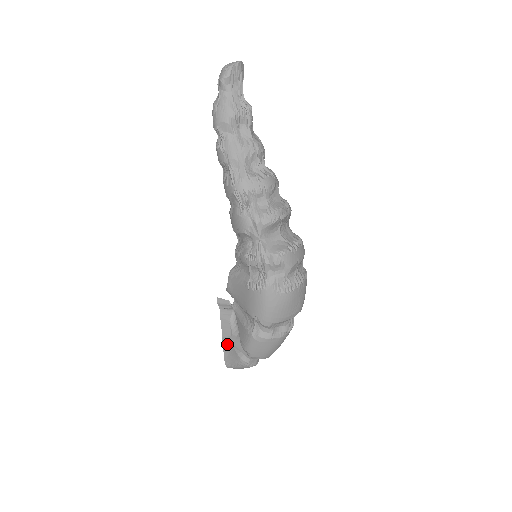
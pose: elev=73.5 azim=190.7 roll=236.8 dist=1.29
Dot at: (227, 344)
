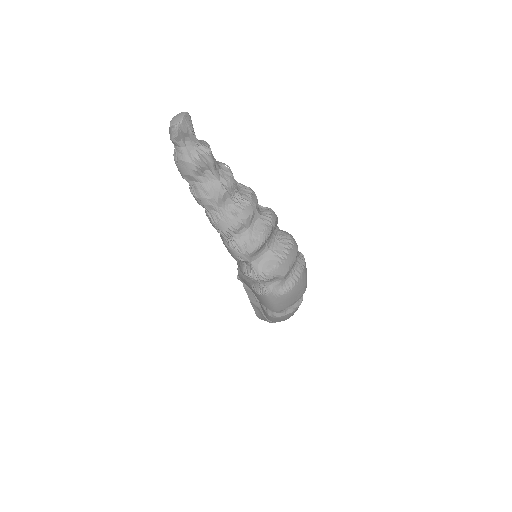
Dot at: (255, 306)
